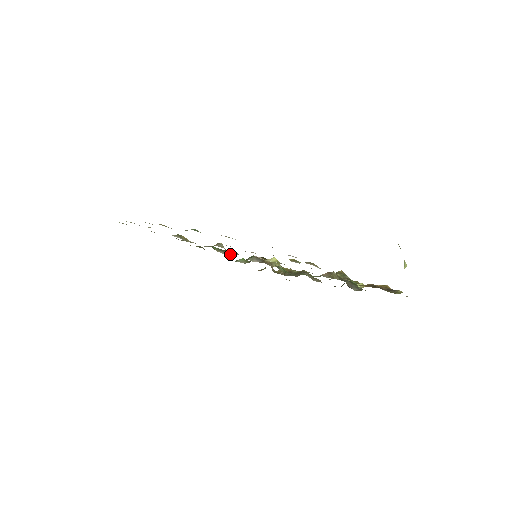
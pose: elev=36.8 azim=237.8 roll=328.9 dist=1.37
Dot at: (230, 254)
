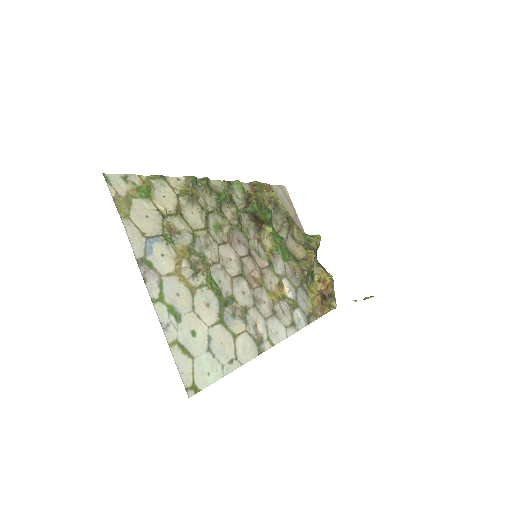
Dot at: (233, 206)
